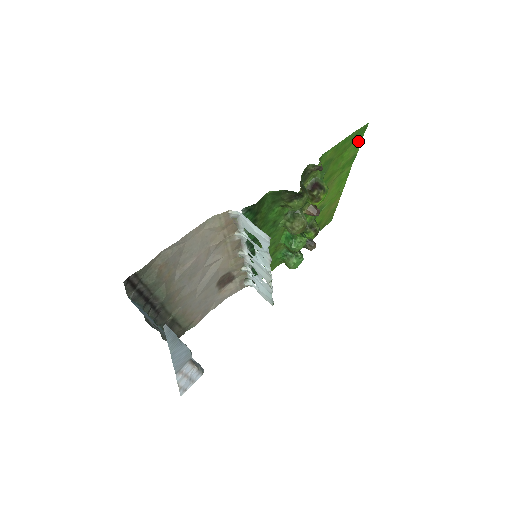
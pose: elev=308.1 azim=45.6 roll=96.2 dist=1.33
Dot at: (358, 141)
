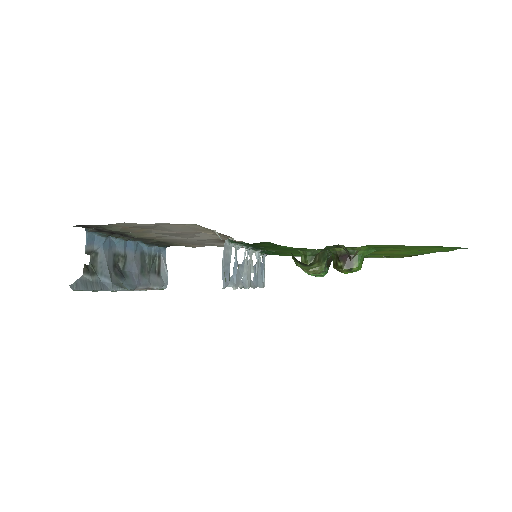
Dot at: (449, 248)
